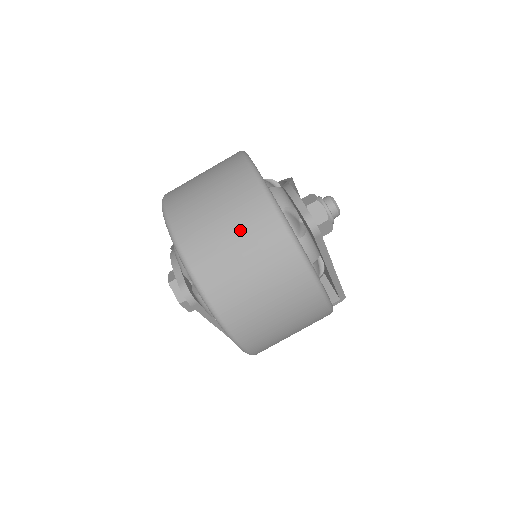
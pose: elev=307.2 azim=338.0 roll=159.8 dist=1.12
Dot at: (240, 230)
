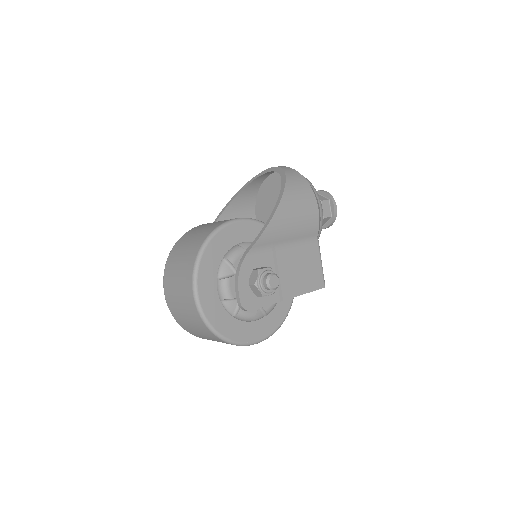
Dot at: (190, 319)
